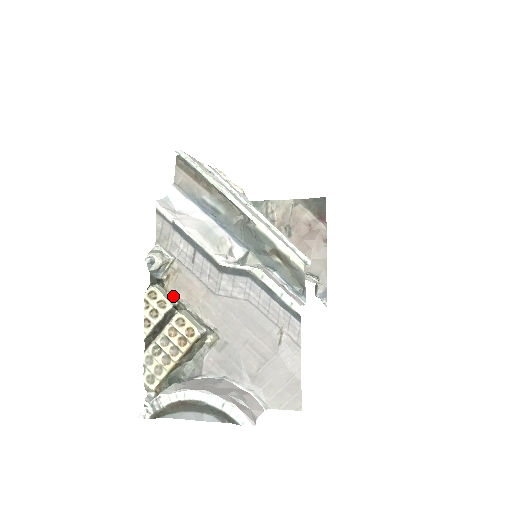
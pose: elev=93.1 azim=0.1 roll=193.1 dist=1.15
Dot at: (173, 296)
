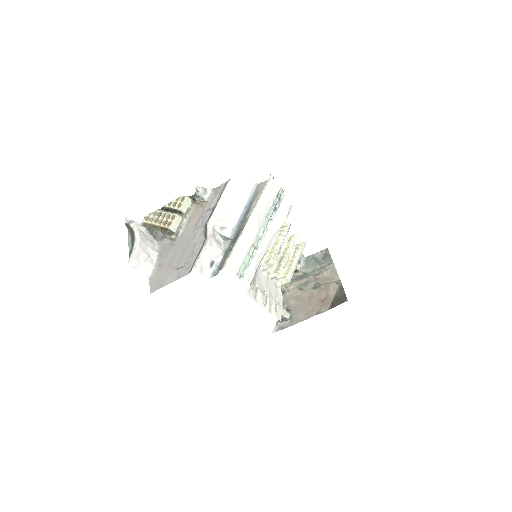
Dot at: (188, 210)
